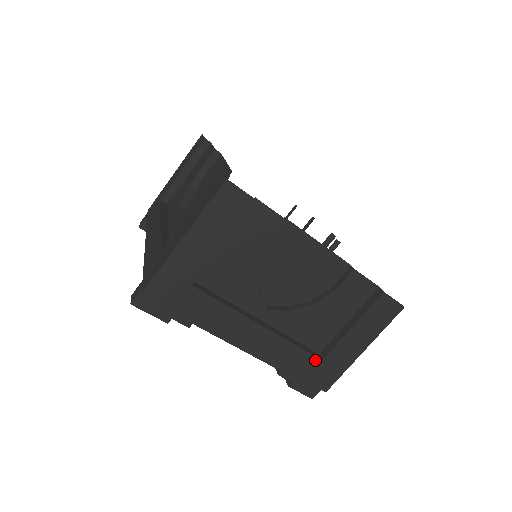
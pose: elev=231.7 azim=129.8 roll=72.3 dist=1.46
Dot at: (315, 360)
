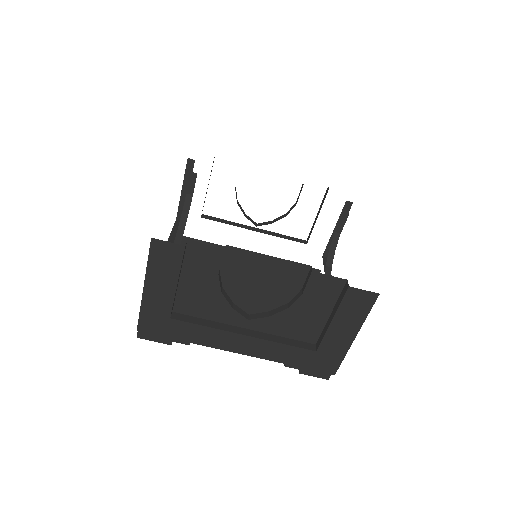
Dot at: (309, 352)
